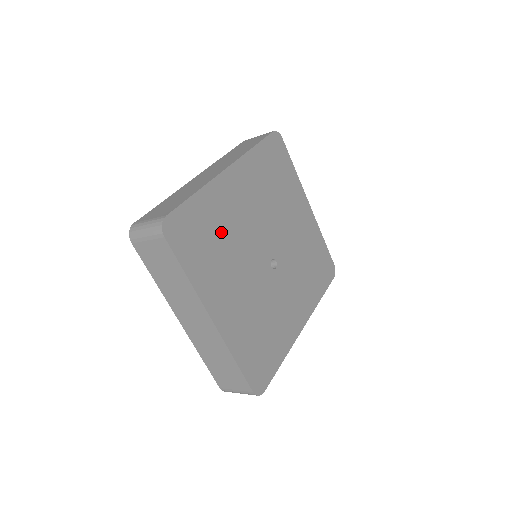
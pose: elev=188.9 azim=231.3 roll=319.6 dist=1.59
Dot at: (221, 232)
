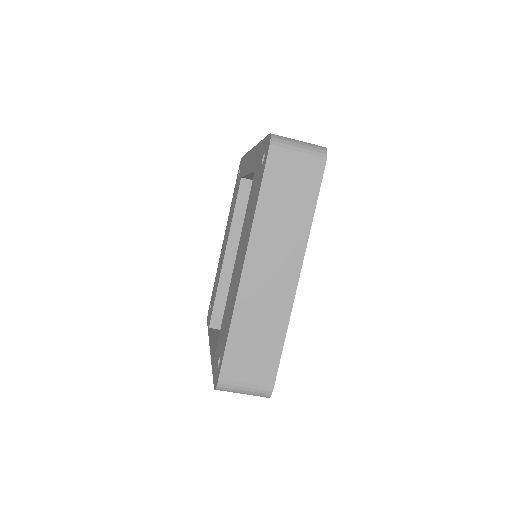
Dot at: occluded
